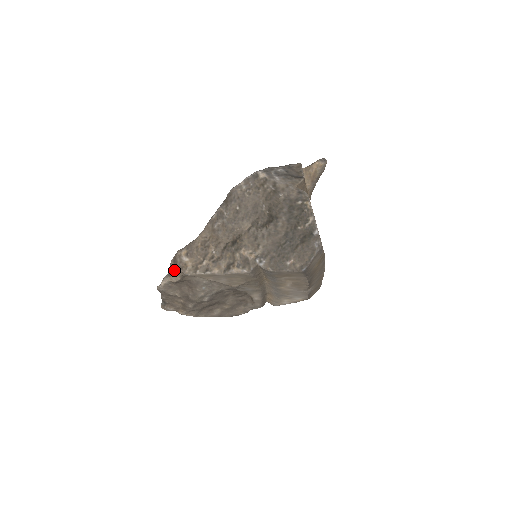
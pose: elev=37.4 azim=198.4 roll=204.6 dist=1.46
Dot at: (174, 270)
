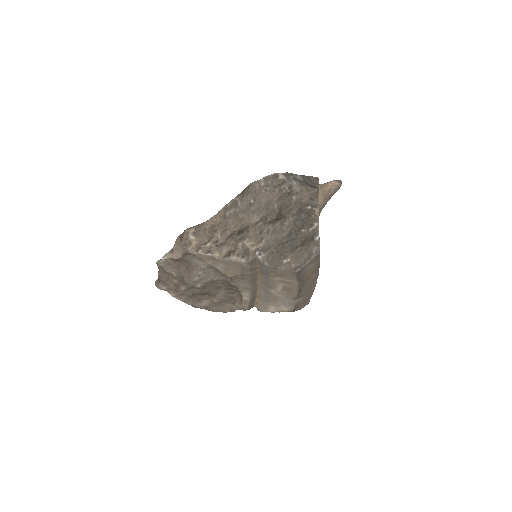
Dot at: (178, 247)
